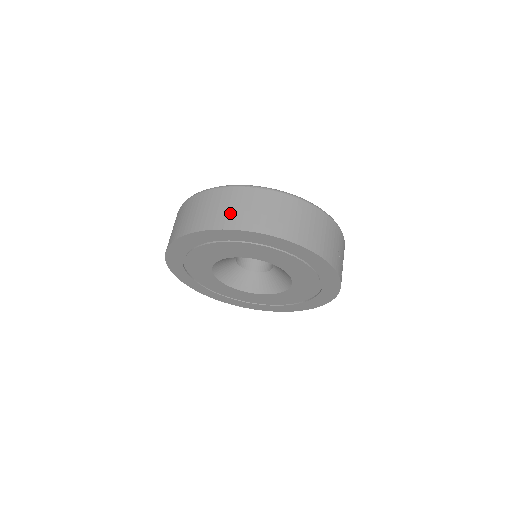
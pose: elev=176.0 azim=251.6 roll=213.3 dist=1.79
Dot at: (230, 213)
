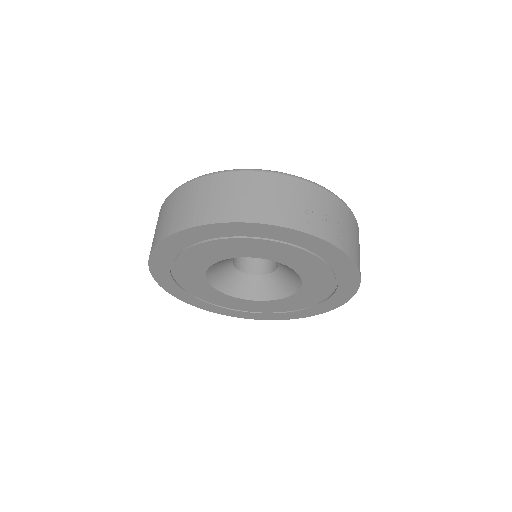
Dot at: (163, 224)
